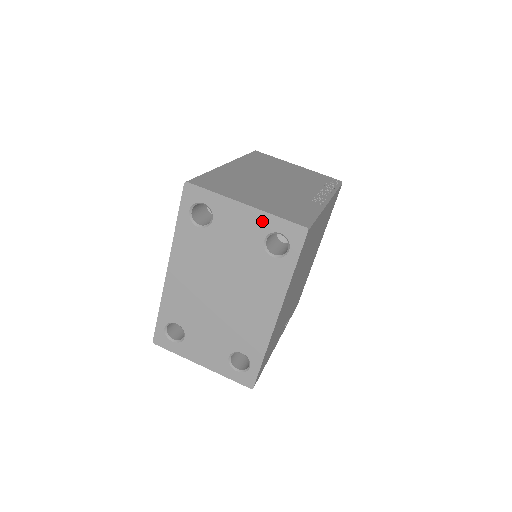
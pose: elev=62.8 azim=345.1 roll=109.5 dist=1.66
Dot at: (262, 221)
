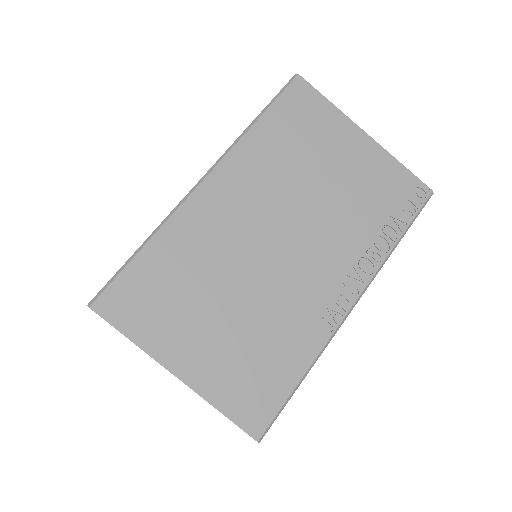
Dot at: occluded
